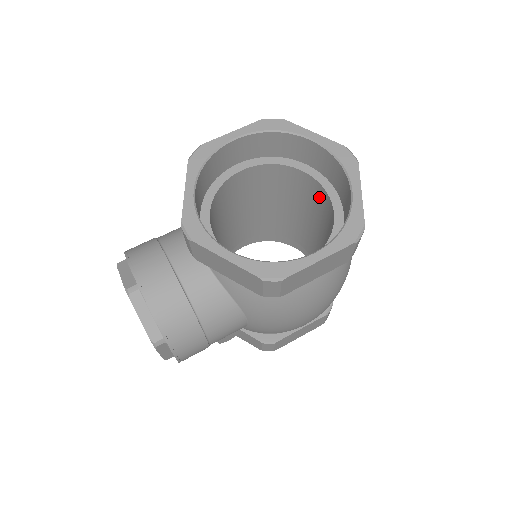
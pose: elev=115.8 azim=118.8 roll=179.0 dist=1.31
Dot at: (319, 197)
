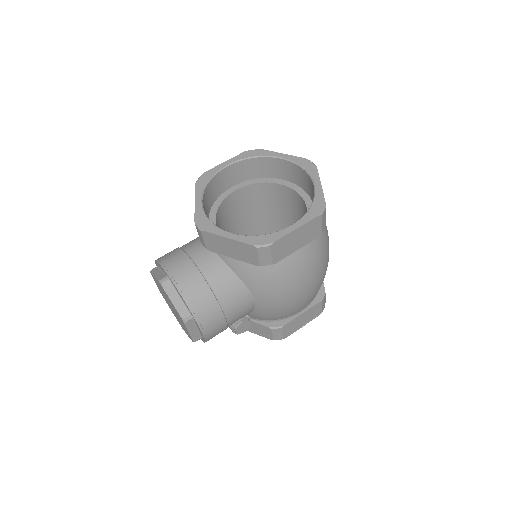
Dot at: (296, 202)
